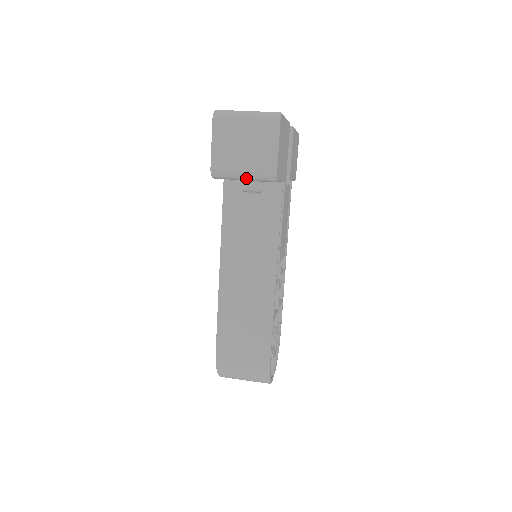
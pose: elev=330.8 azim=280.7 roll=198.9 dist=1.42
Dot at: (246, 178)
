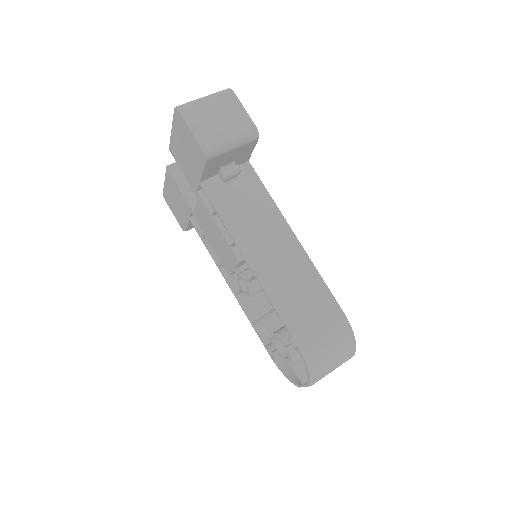
Dot at: (235, 144)
